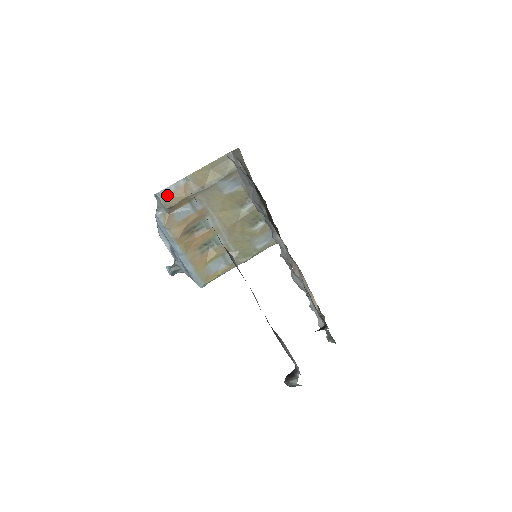
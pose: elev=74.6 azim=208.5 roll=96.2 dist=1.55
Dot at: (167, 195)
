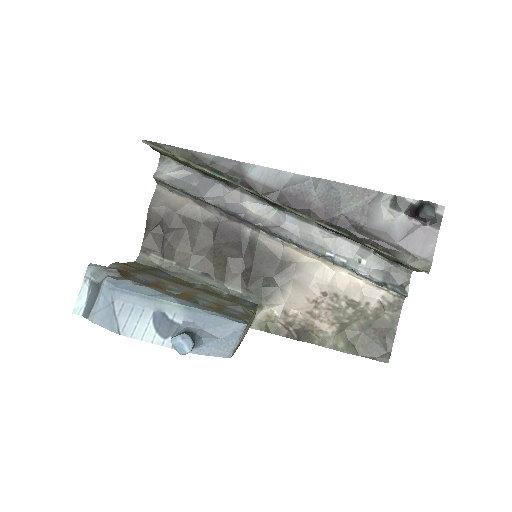
Dot at: occluded
